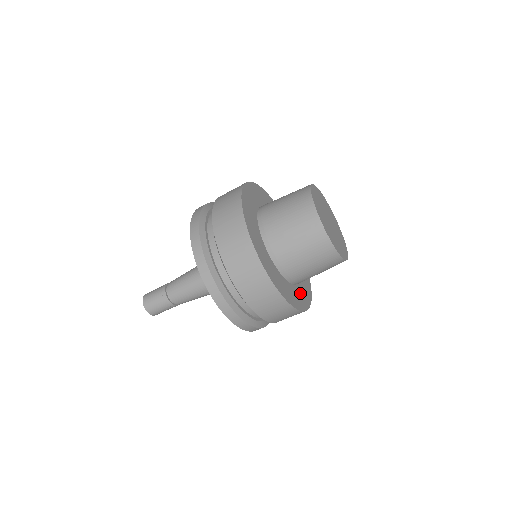
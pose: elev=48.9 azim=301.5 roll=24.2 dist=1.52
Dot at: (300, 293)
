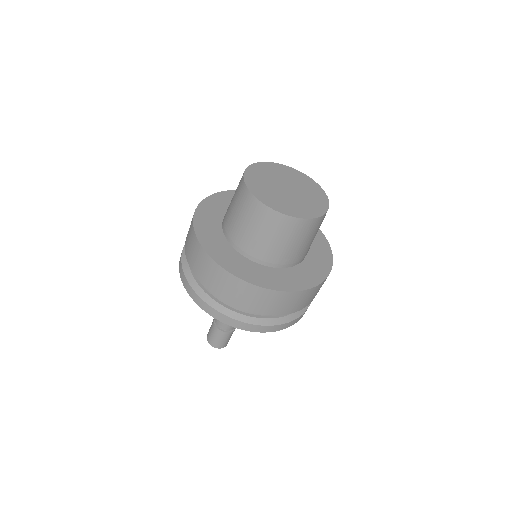
Dot at: (315, 259)
